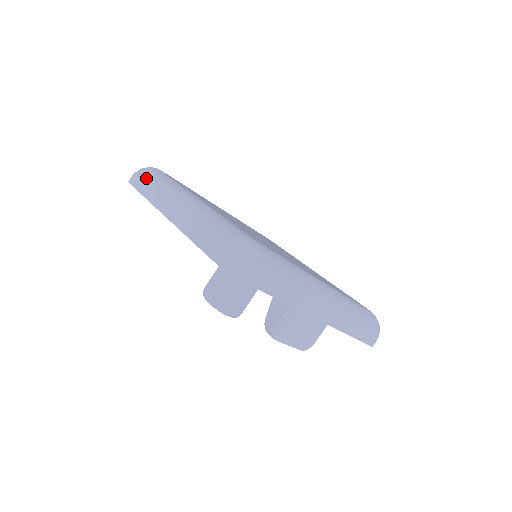
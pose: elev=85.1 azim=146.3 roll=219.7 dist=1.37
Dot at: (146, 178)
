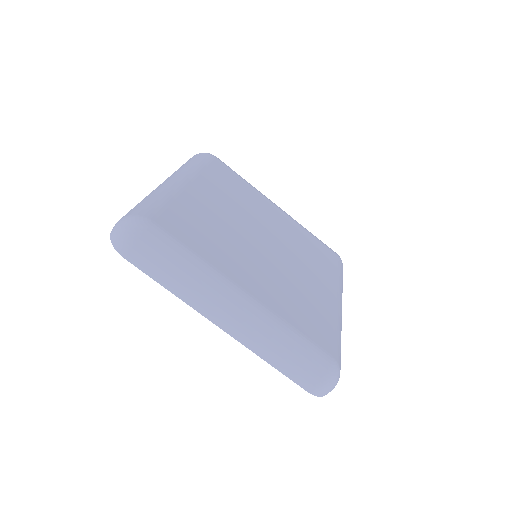
Dot at: (158, 262)
